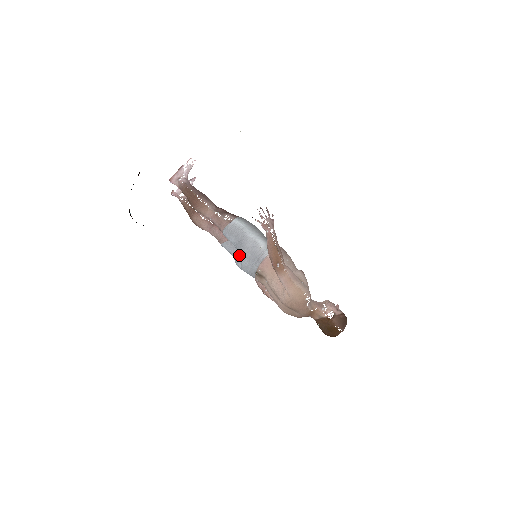
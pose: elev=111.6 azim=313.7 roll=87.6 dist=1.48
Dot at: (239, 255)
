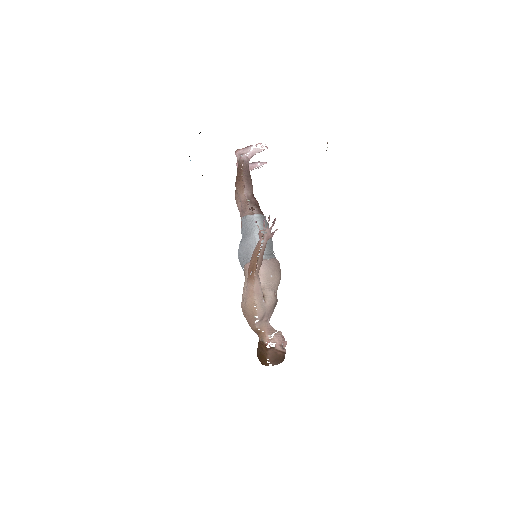
Dot at: (239, 245)
